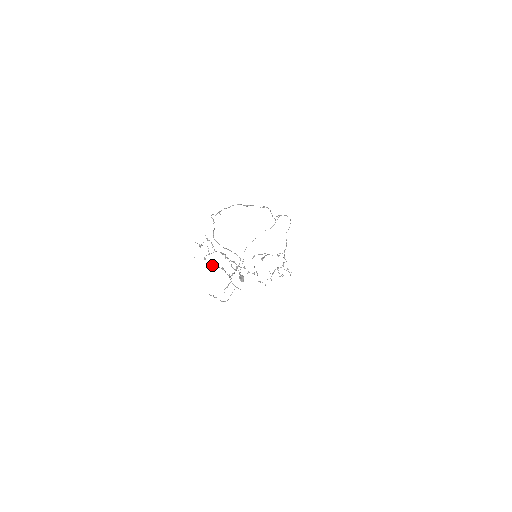
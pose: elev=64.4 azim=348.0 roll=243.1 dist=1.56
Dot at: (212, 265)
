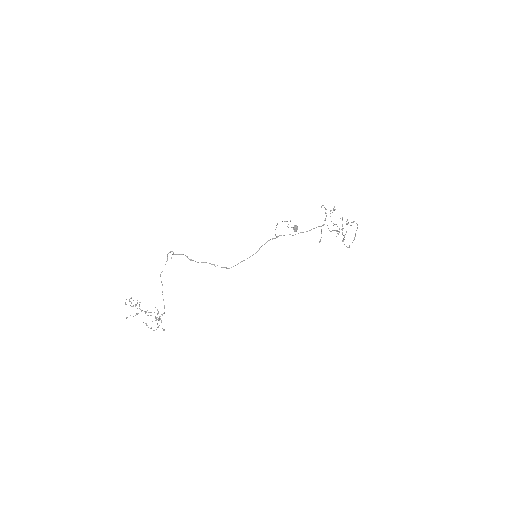
Dot at: (133, 316)
